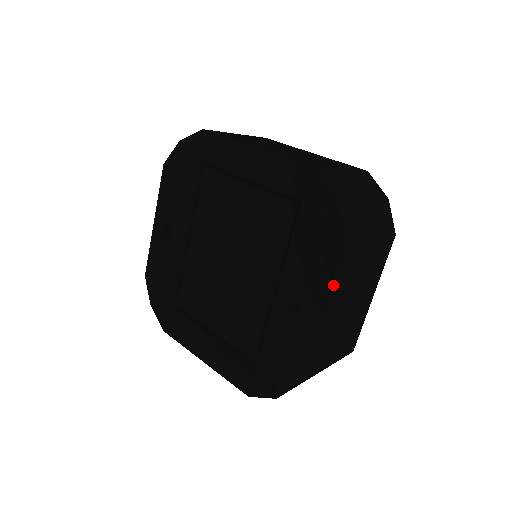
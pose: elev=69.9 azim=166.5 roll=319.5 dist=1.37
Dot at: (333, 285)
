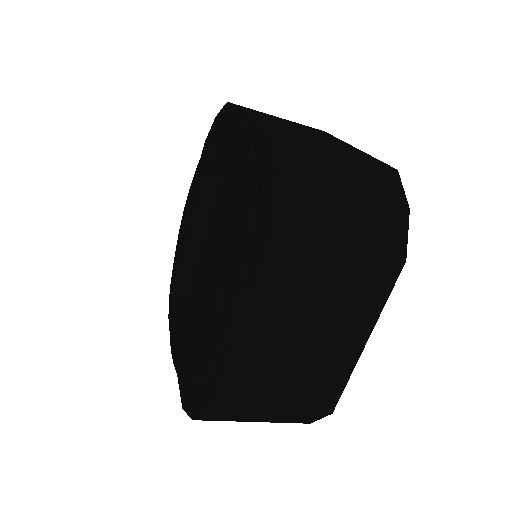
Dot at: (250, 286)
